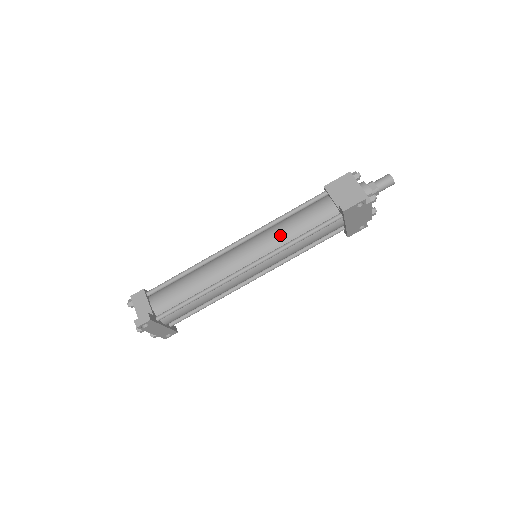
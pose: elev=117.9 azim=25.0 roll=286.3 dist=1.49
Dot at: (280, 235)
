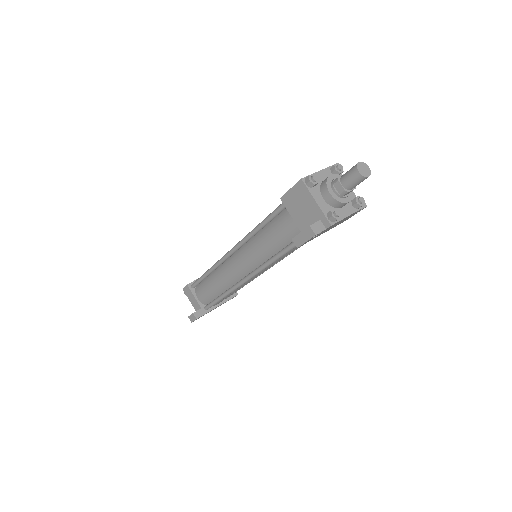
Dot at: (259, 252)
